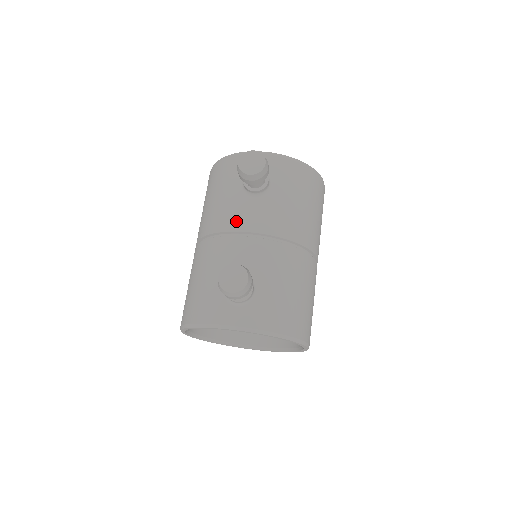
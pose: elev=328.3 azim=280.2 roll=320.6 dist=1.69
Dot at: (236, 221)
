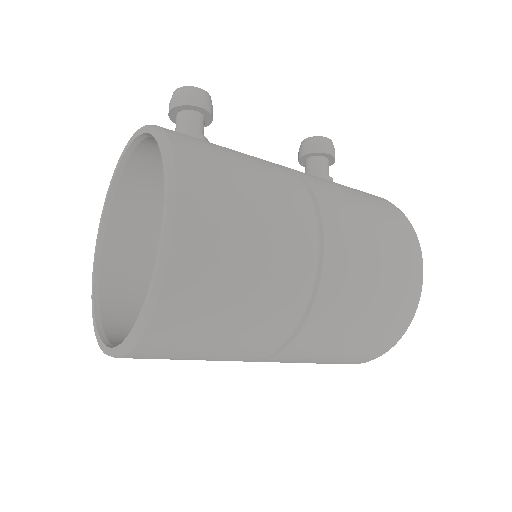
Dot at: occluded
